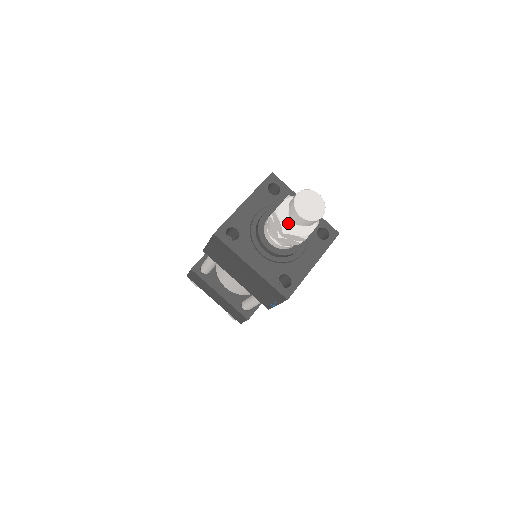
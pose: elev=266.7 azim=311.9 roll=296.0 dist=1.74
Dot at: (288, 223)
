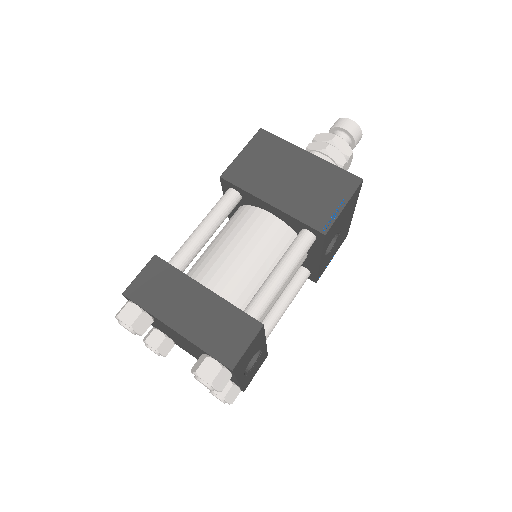
Dot at: occluded
